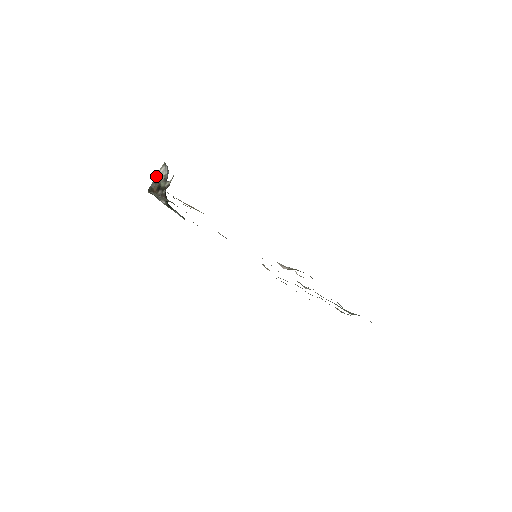
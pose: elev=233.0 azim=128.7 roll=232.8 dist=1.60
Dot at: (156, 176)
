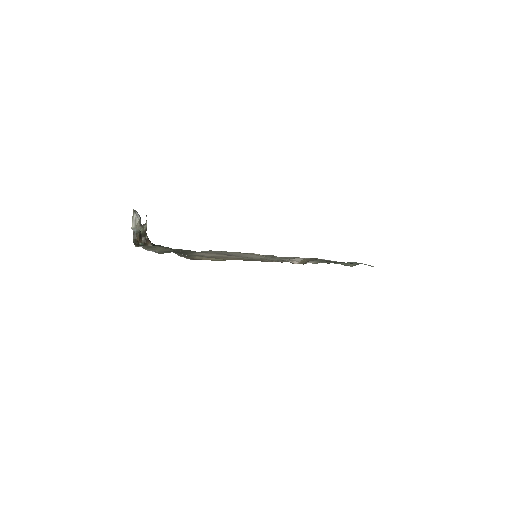
Dot at: (132, 226)
